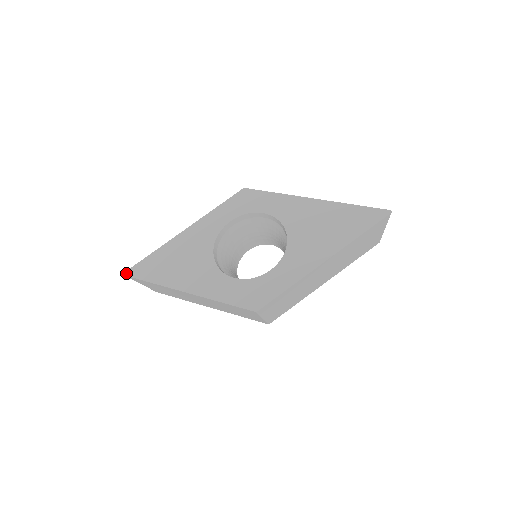
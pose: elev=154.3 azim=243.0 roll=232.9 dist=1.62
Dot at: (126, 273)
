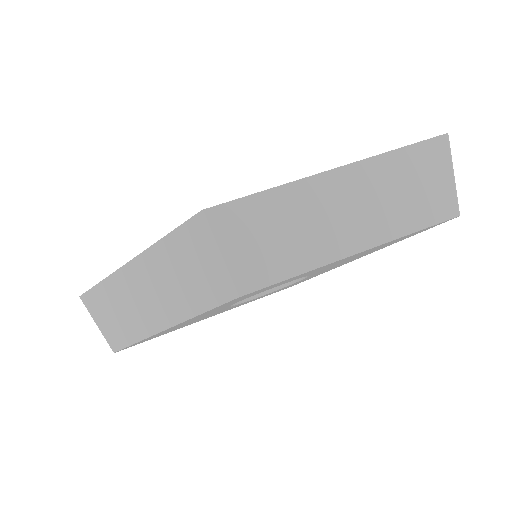
Dot at: occluded
